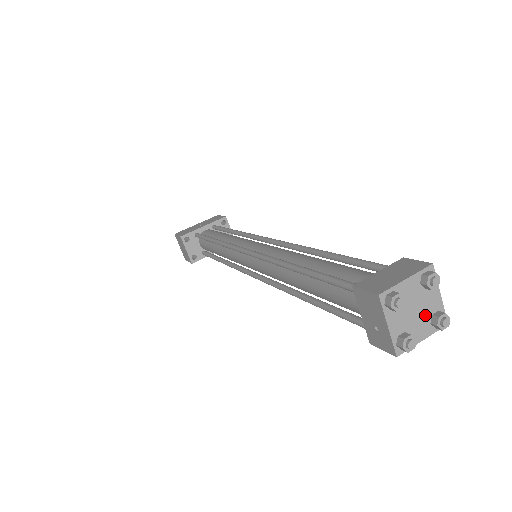
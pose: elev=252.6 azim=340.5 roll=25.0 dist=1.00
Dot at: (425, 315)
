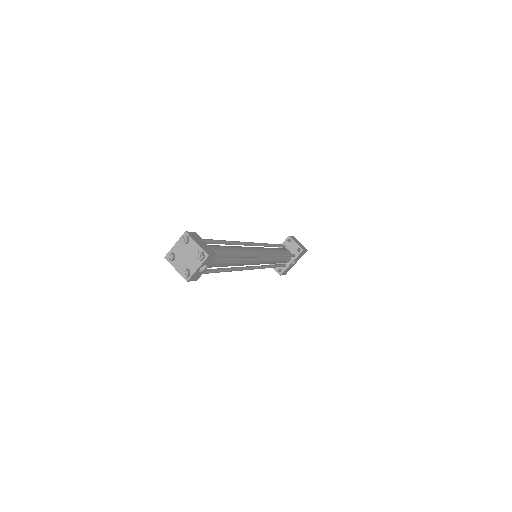
Dot at: (193, 257)
